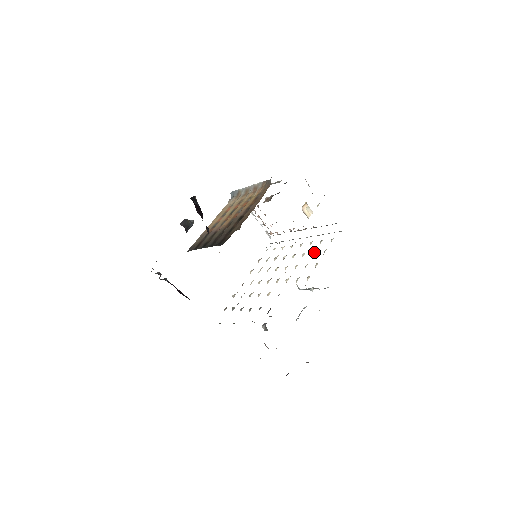
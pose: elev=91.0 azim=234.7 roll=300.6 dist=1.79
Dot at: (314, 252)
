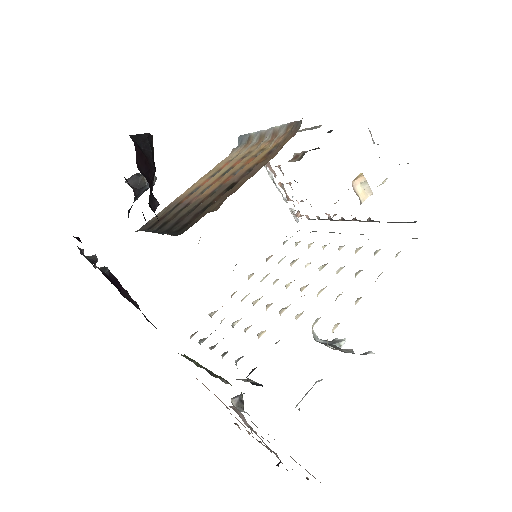
Dot at: (359, 270)
